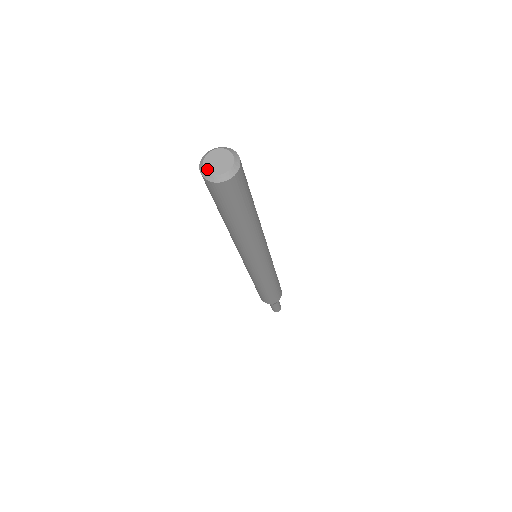
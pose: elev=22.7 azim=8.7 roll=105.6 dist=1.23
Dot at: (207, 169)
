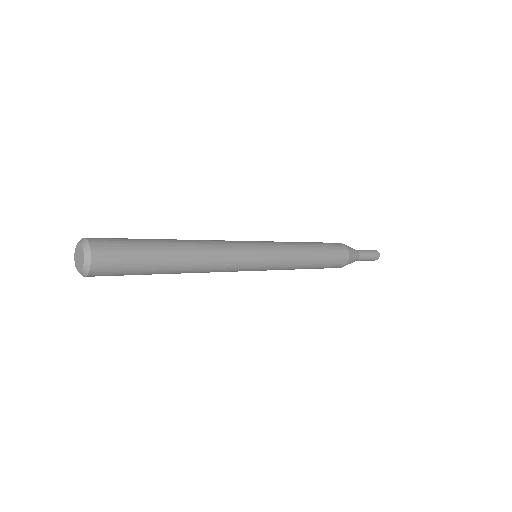
Dot at: (76, 266)
